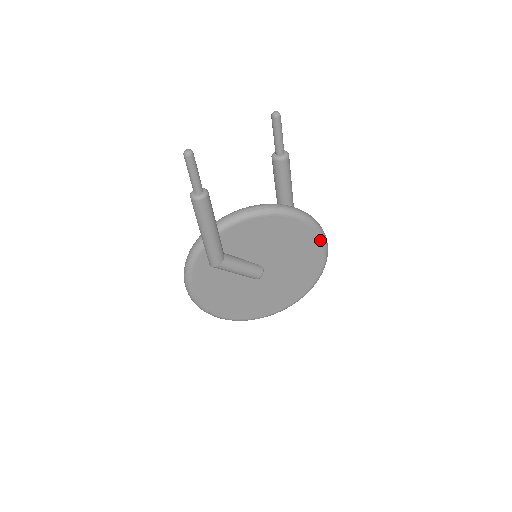
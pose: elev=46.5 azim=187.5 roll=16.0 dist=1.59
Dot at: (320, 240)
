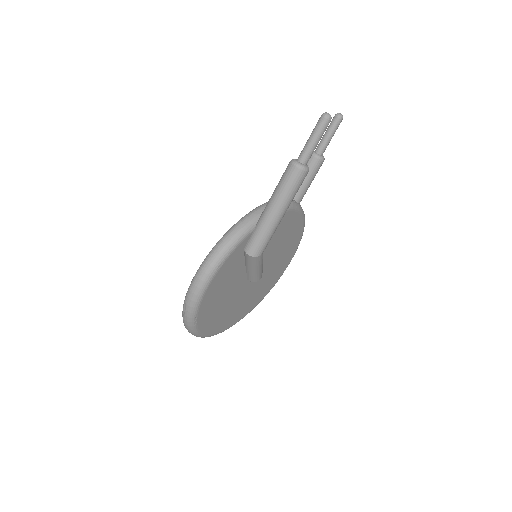
Dot at: (296, 250)
